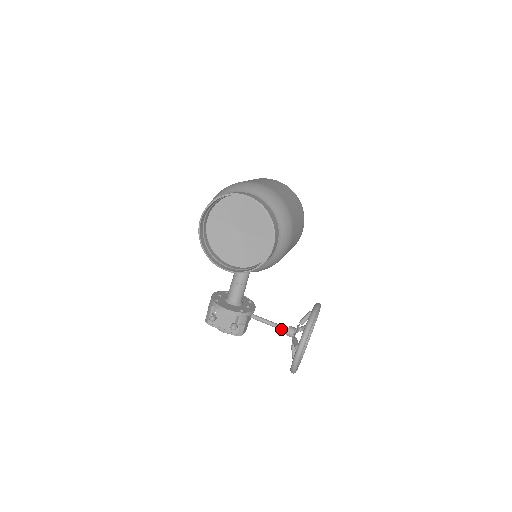
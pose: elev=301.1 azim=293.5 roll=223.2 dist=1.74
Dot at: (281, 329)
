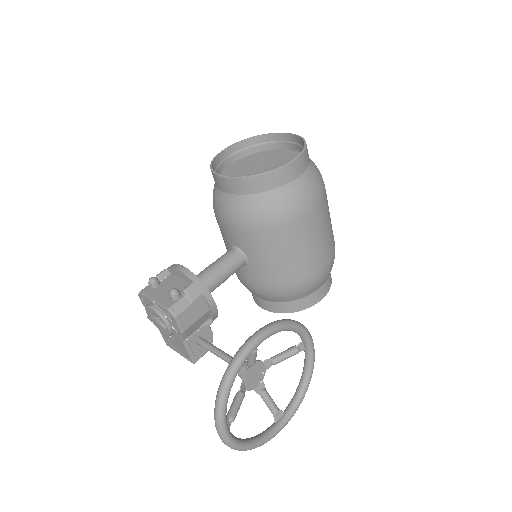
Dot at: occluded
